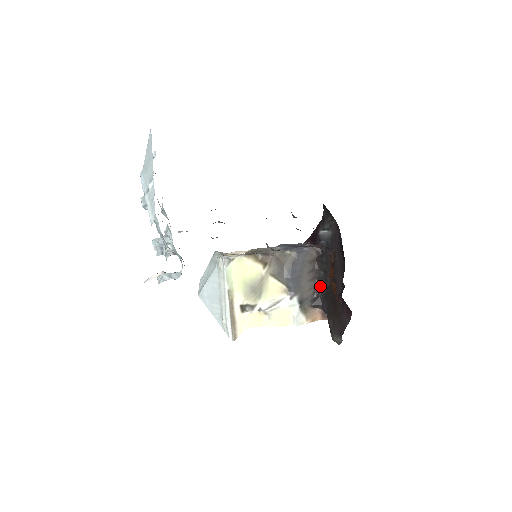
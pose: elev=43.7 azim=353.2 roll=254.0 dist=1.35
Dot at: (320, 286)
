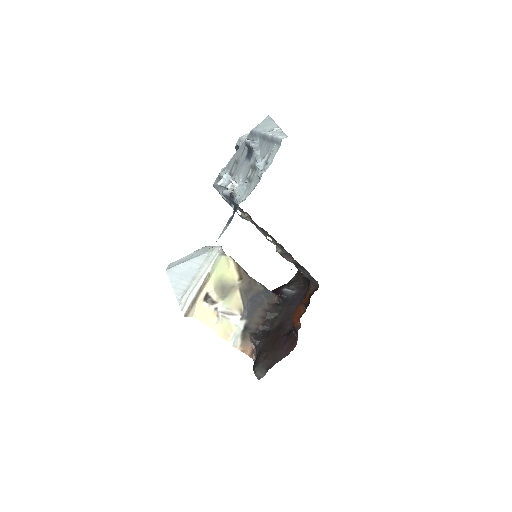
Dot at: (265, 326)
